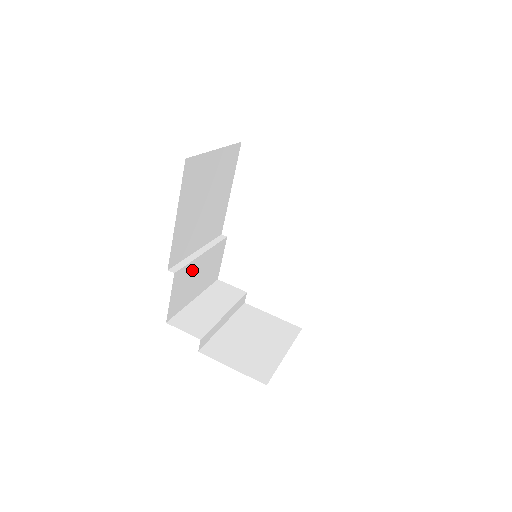
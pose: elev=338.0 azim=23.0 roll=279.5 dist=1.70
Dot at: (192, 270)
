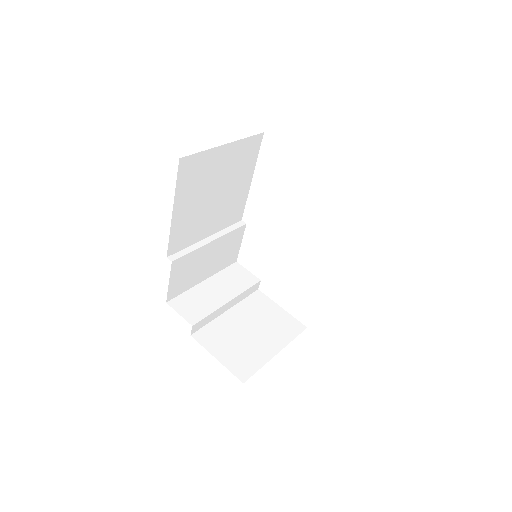
Dot at: (197, 257)
